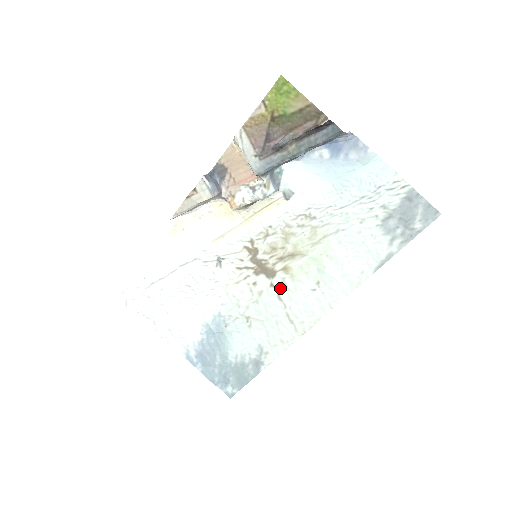
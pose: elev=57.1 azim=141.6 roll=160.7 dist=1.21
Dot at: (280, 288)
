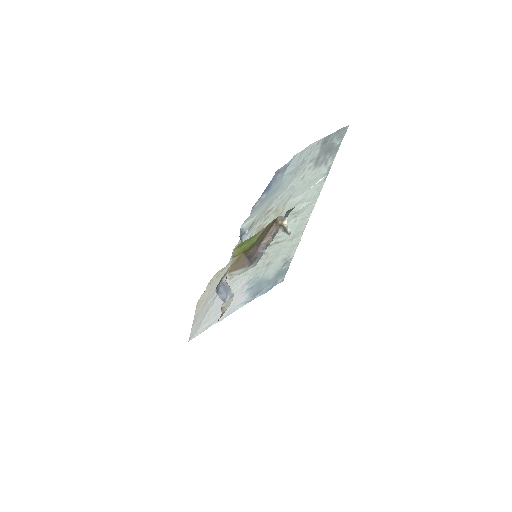
Dot at: (276, 241)
